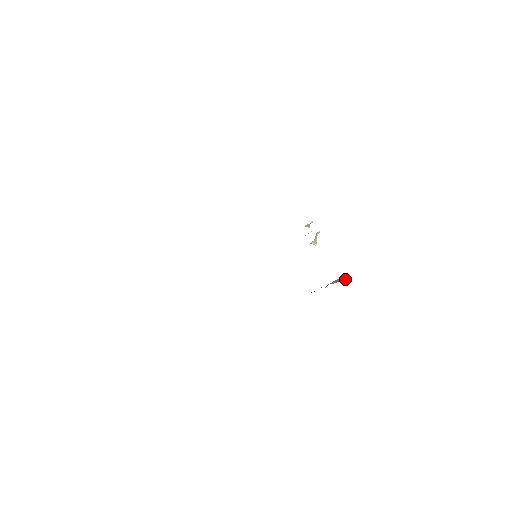
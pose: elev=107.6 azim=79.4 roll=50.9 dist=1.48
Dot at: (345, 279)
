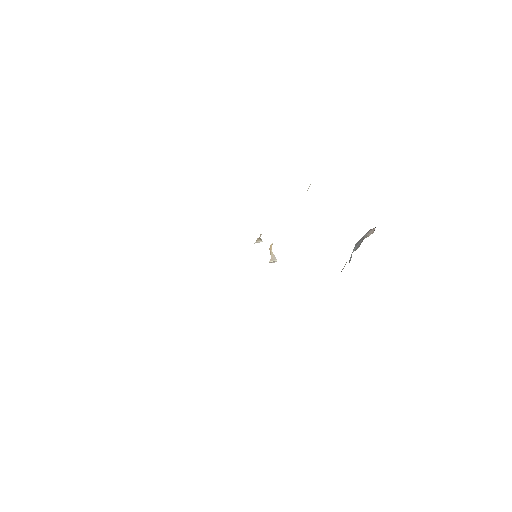
Dot at: (367, 235)
